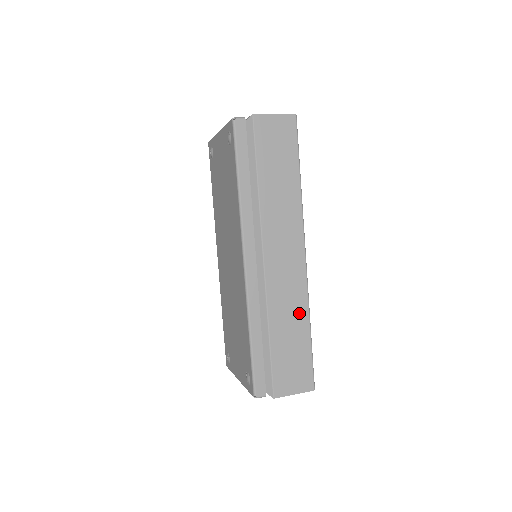
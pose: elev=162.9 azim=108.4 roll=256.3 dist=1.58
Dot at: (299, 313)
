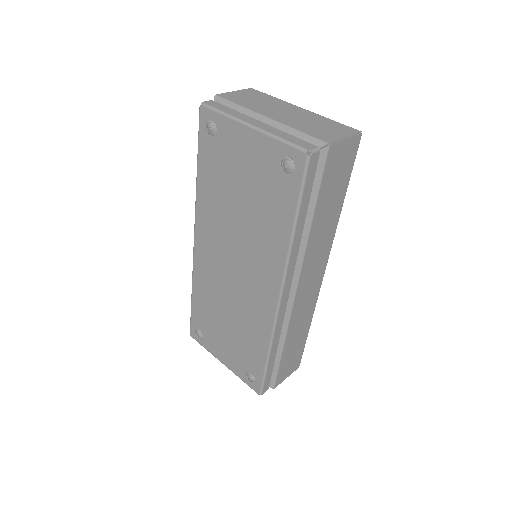
Dot at: (307, 321)
